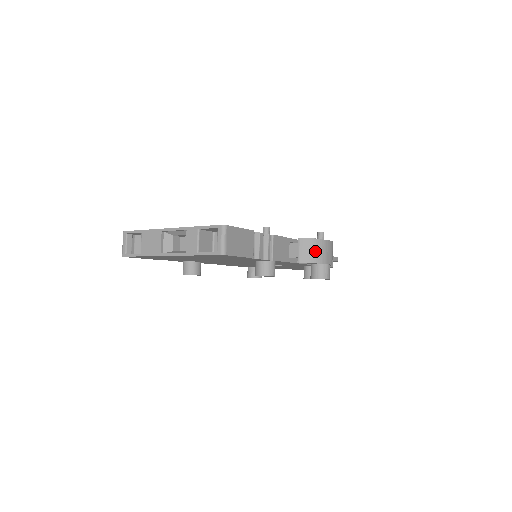
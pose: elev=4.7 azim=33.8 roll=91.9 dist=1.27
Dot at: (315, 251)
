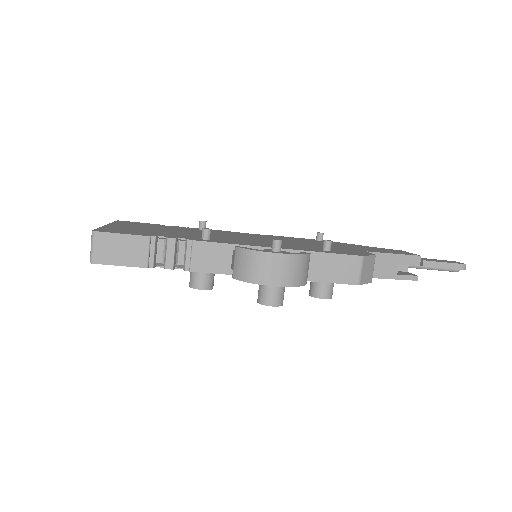
Dot at: (249, 266)
